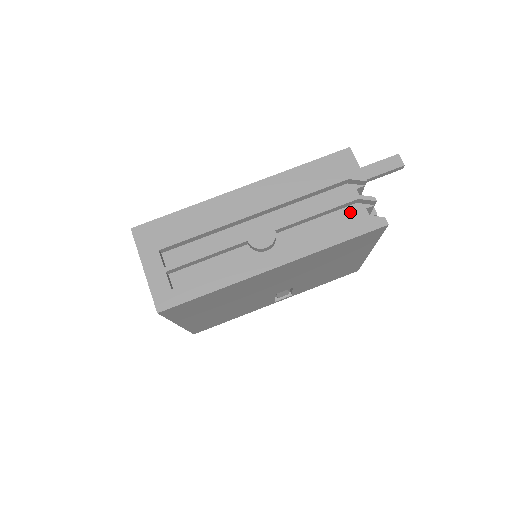
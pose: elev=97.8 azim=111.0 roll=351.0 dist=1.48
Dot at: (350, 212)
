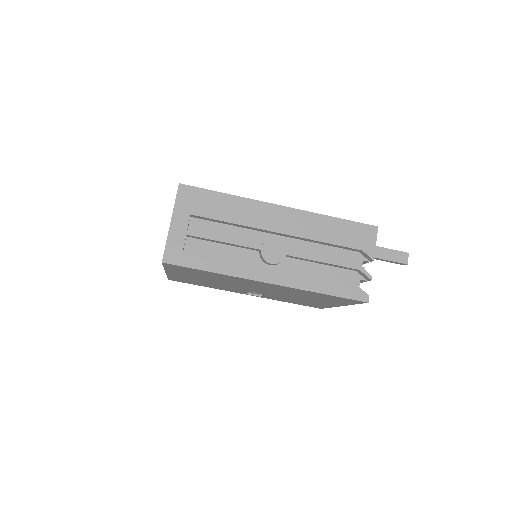
Dot at: (347, 275)
